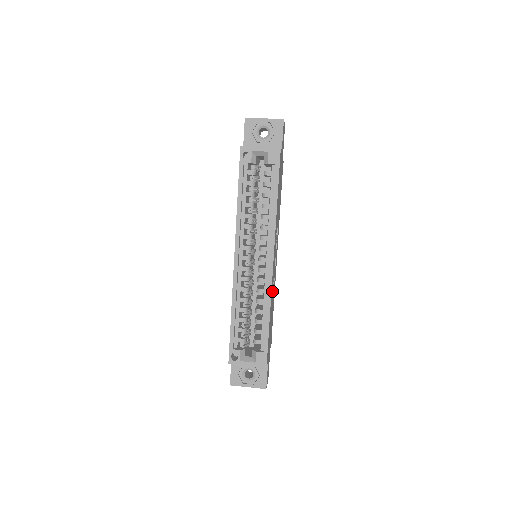
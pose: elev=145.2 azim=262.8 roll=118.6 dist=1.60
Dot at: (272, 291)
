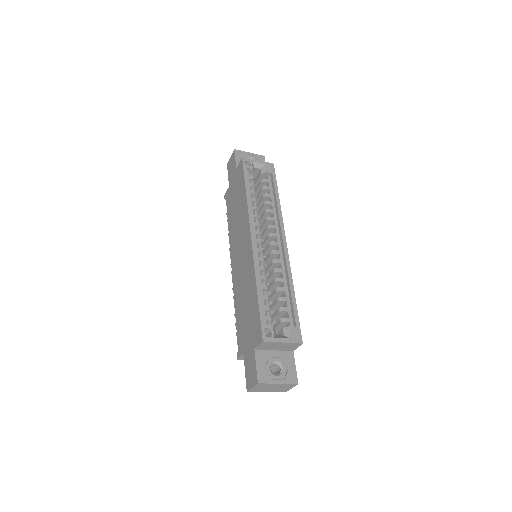
Dot at: occluded
